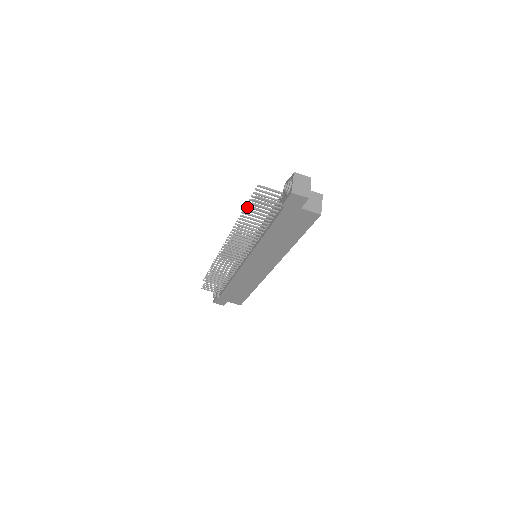
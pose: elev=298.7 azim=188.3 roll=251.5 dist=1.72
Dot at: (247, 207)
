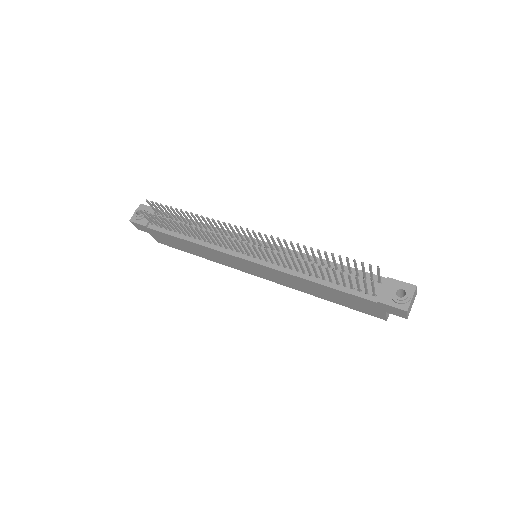
Dot at: (332, 255)
